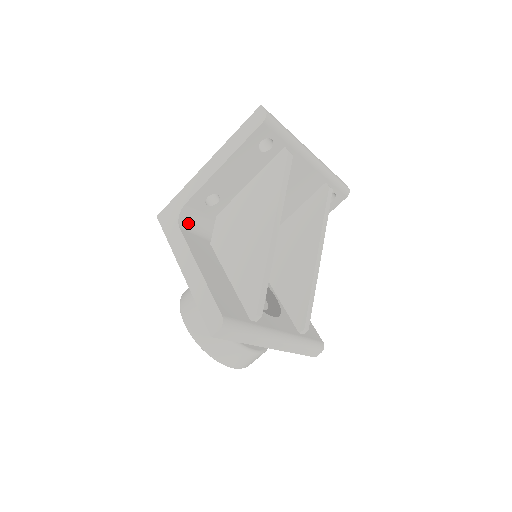
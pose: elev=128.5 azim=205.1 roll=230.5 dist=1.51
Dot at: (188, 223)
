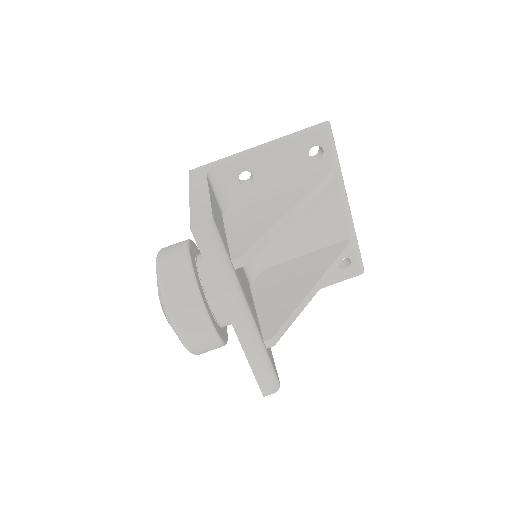
Dot at: (214, 183)
